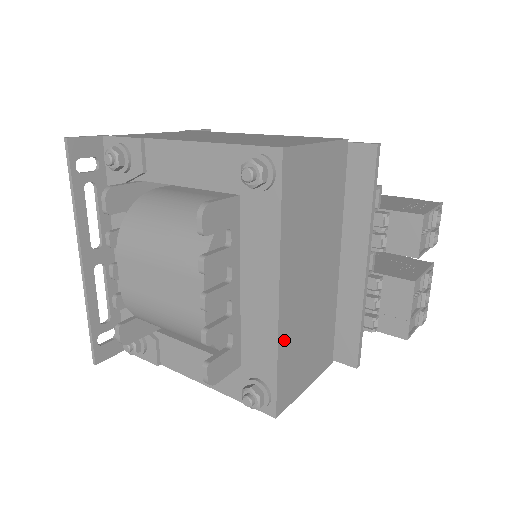
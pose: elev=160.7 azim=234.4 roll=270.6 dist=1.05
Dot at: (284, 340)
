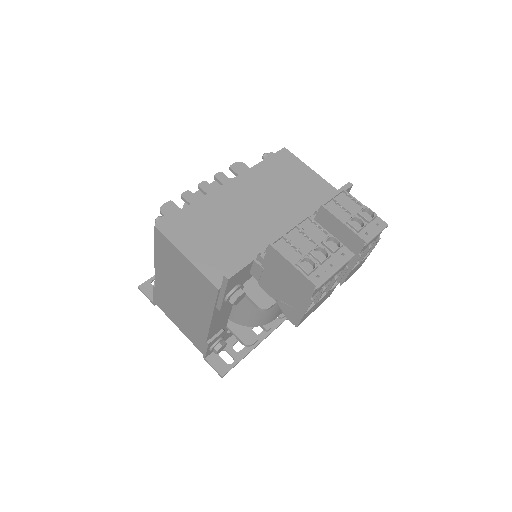
Dot at: (207, 203)
